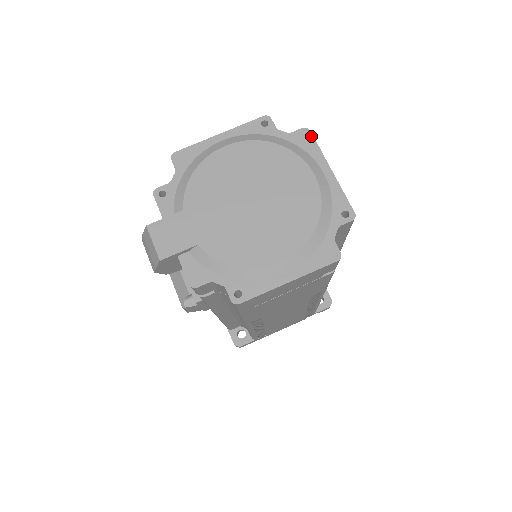
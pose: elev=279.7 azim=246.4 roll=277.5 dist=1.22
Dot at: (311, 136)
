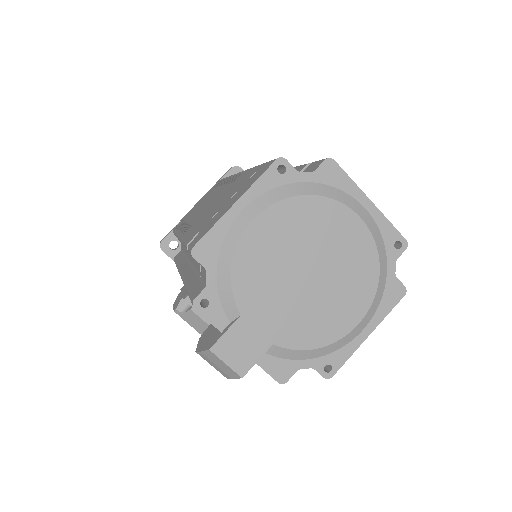
Dot at: (338, 167)
